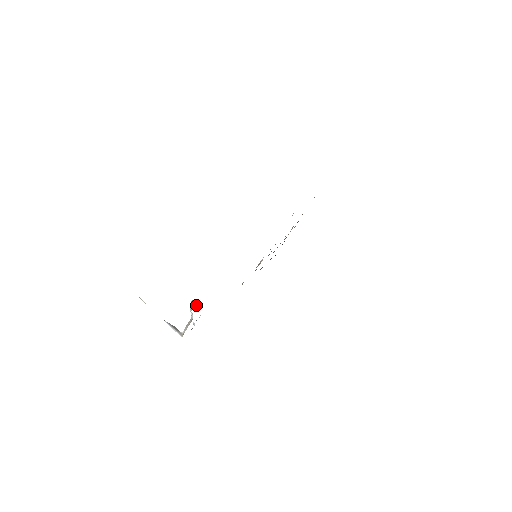
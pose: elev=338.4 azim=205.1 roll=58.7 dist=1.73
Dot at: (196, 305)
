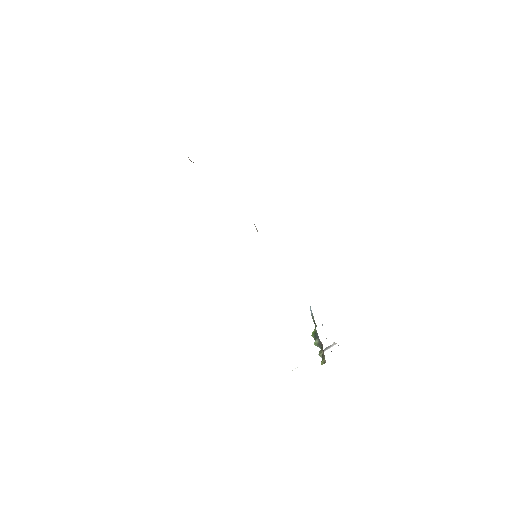
Dot at: (317, 342)
